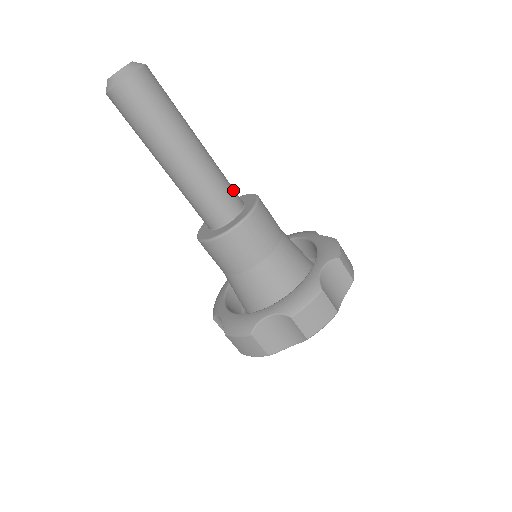
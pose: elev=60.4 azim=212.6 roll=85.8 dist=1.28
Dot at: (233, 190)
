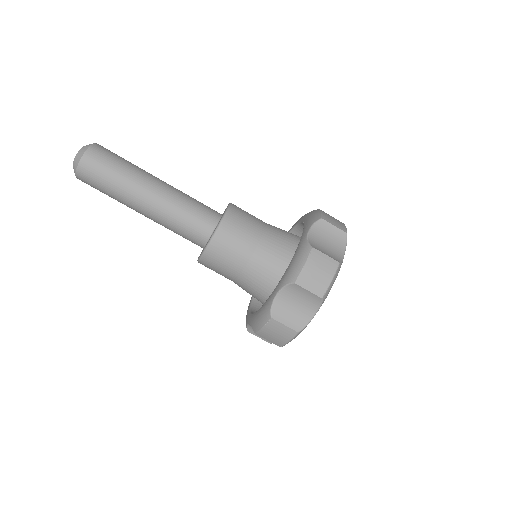
Dot at: occluded
